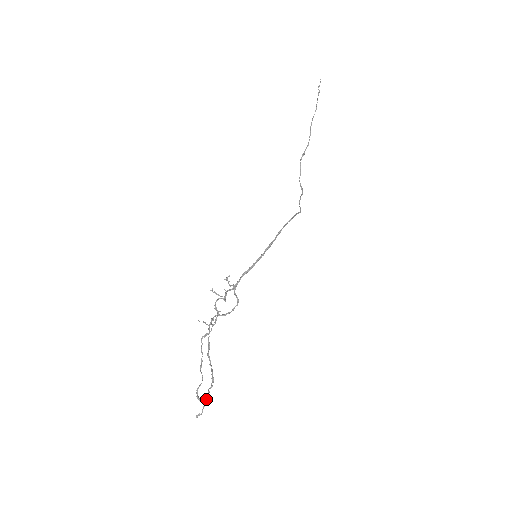
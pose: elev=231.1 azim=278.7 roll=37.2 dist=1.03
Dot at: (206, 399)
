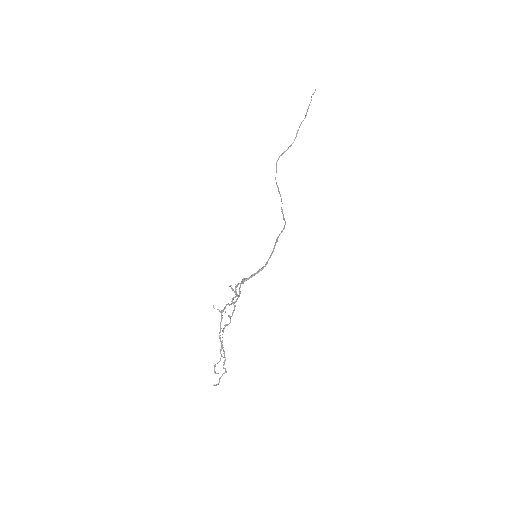
Dot at: occluded
